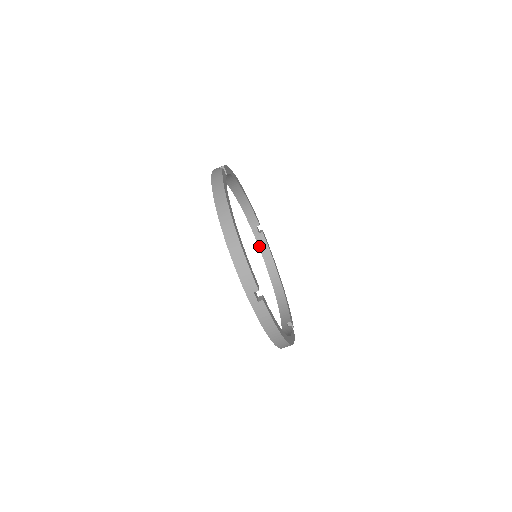
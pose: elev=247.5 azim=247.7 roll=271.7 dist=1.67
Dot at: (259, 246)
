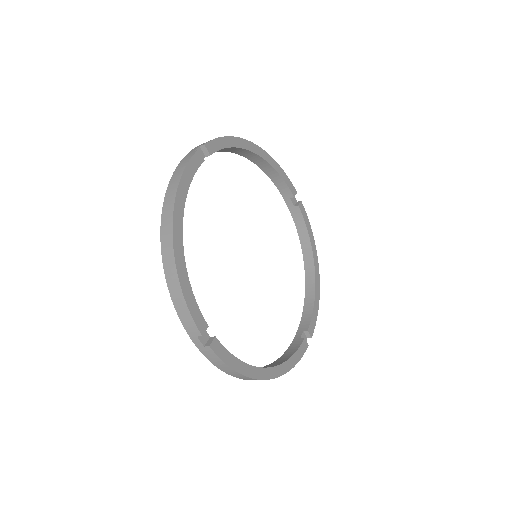
Dot at: (295, 222)
